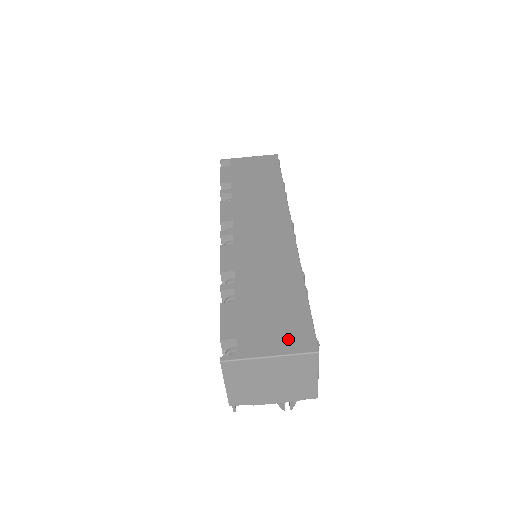
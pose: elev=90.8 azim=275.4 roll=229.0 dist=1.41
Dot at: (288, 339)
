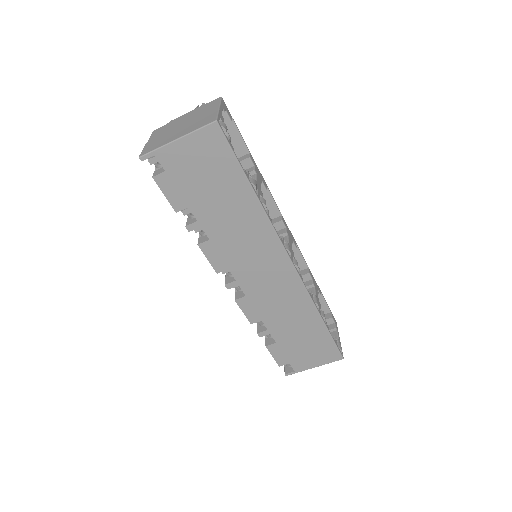
Dot at: (322, 357)
